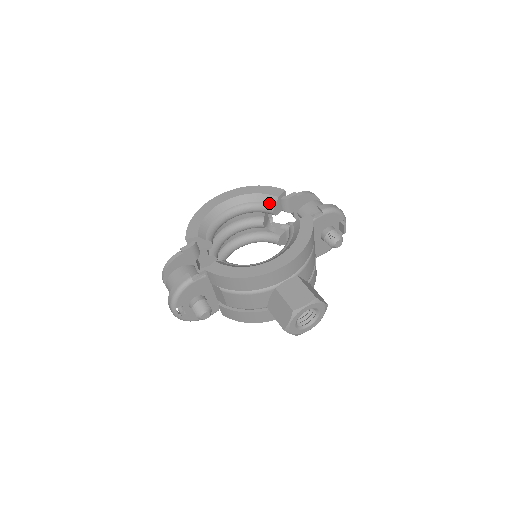
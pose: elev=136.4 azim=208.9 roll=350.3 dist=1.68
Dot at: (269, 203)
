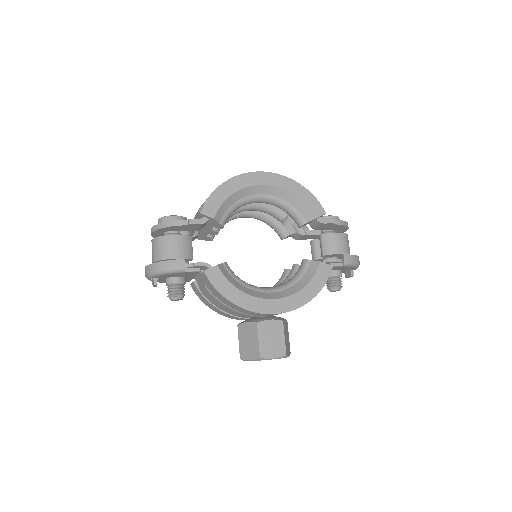
Dot at: (303, 216)
